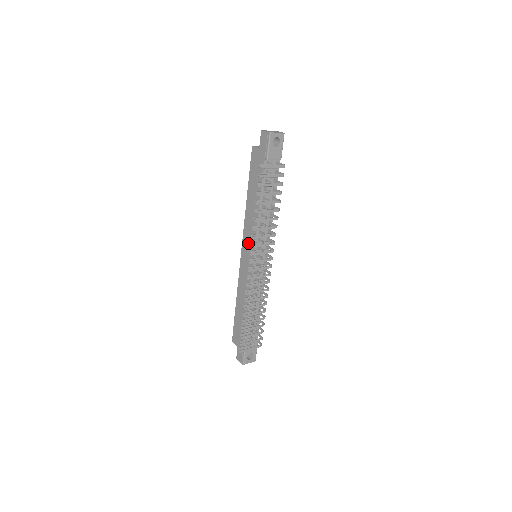
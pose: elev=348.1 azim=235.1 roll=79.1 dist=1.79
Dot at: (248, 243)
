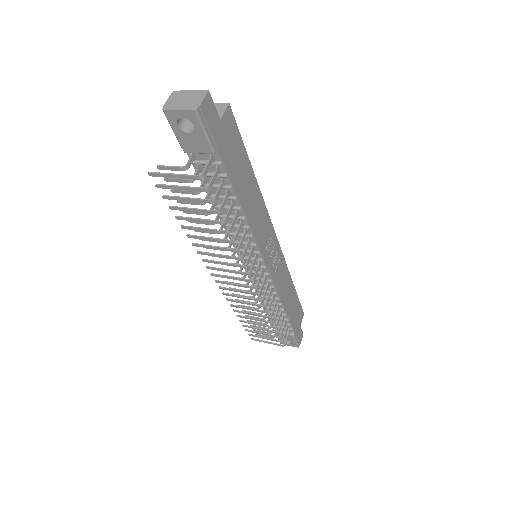
Dot at: occluded
